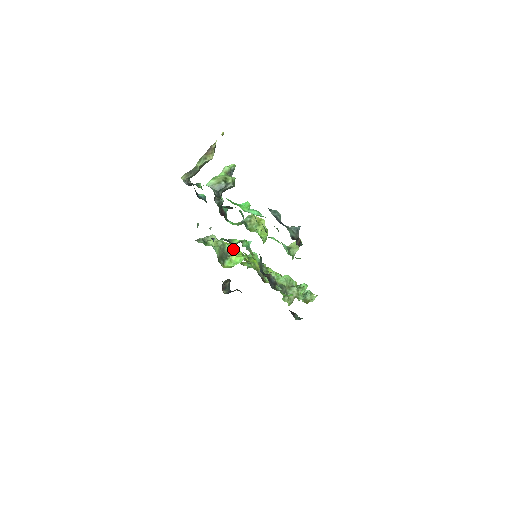
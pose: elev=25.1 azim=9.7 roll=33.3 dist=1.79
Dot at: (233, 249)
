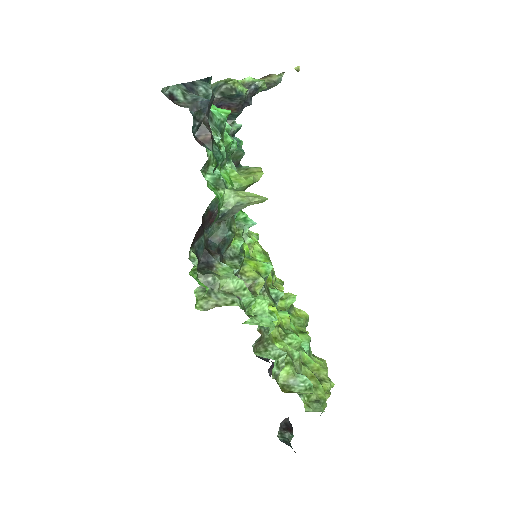
Dot at: (258, 254)
